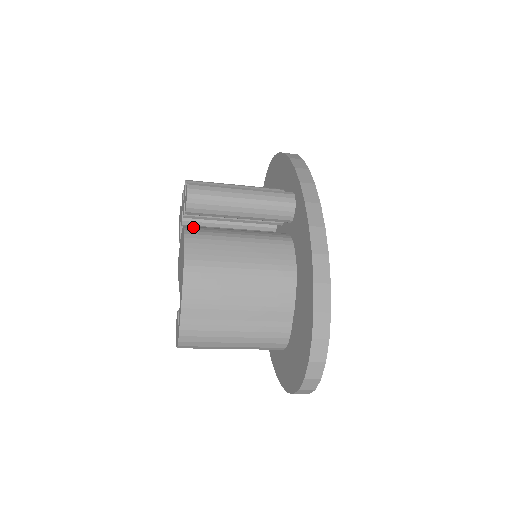
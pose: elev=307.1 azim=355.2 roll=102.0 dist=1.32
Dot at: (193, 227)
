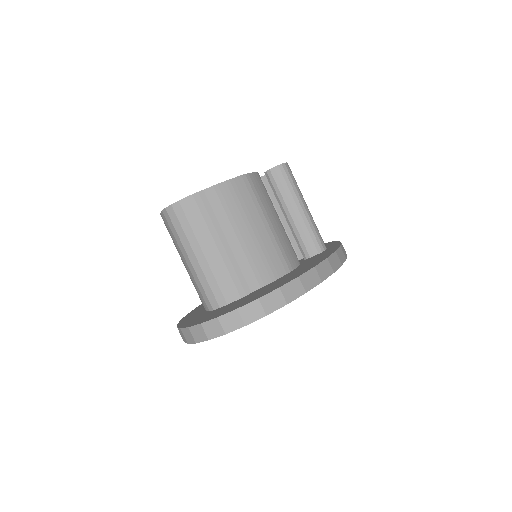
Dot at: occluded
